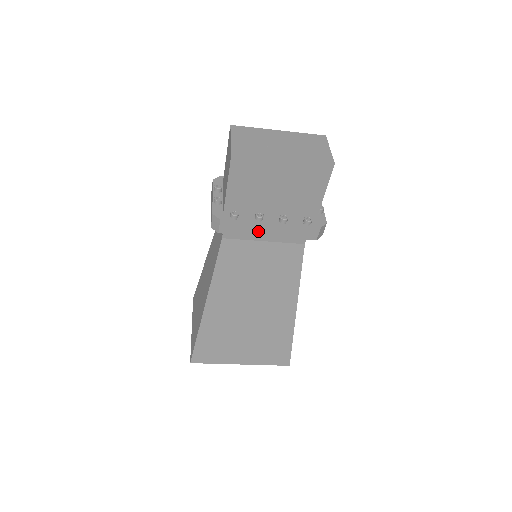
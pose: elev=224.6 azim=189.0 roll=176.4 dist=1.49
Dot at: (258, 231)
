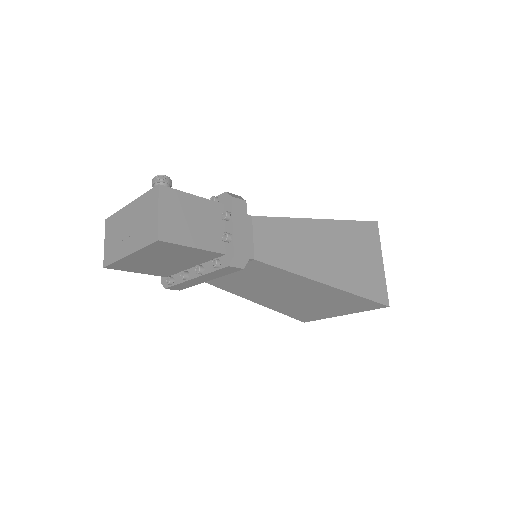
Dot at: (197, 282)
